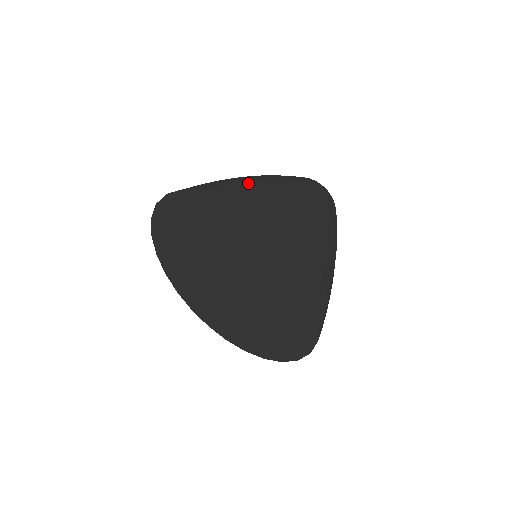
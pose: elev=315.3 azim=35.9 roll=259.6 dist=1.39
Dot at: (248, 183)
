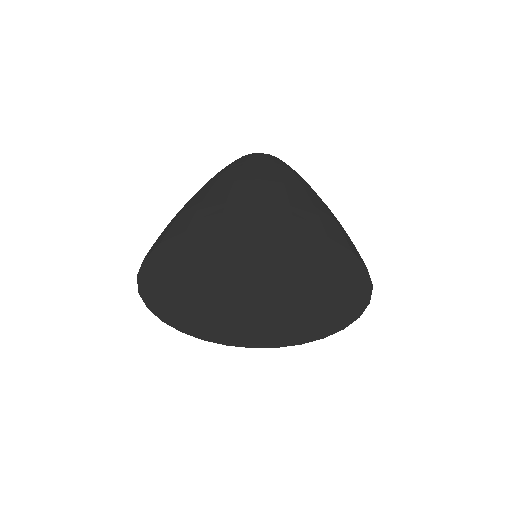
Dot at: (318, 205)
